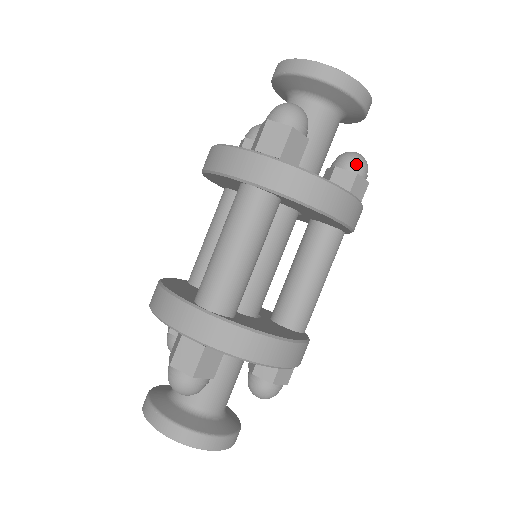
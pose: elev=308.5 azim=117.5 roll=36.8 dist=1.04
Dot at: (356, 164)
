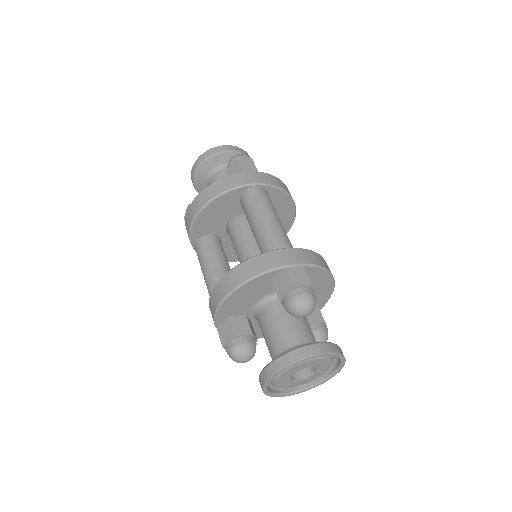
Dot at: occluded
